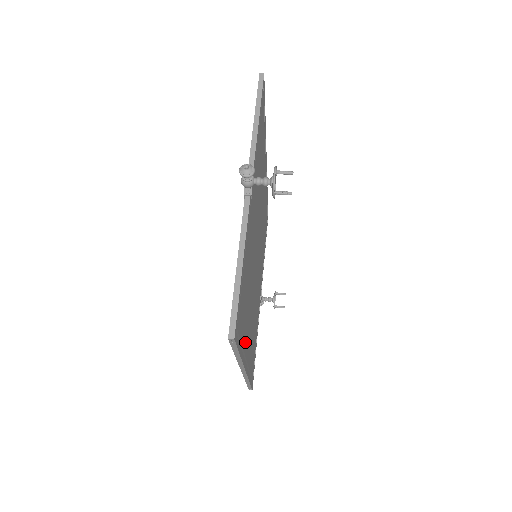
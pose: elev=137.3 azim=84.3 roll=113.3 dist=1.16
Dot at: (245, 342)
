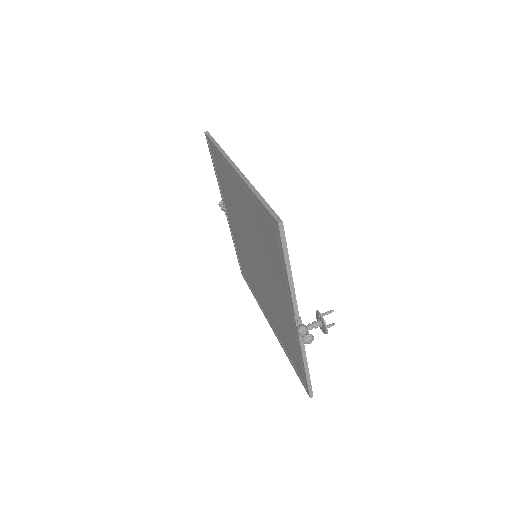
Dot at: occluded
